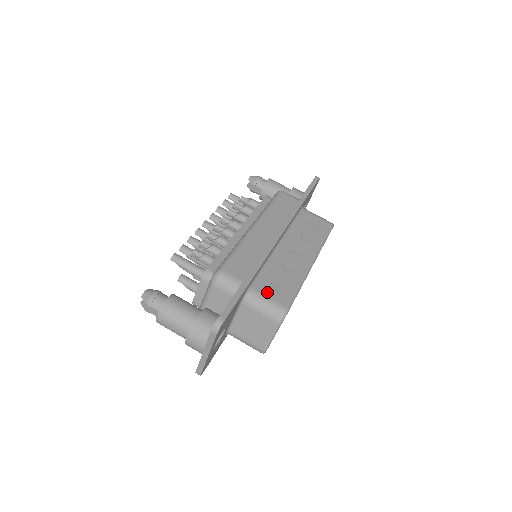
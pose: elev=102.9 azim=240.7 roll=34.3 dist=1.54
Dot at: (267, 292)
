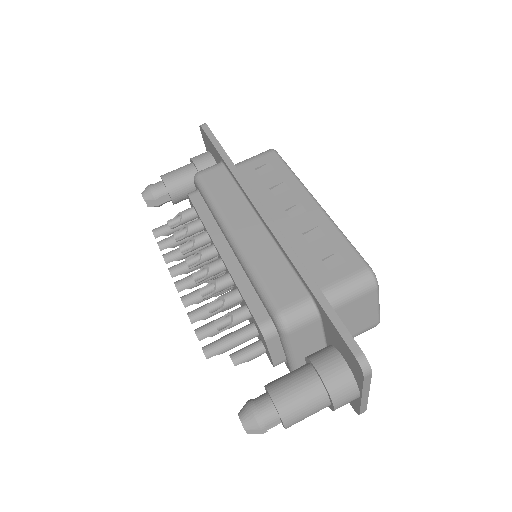
Dot at: (334, 276)
